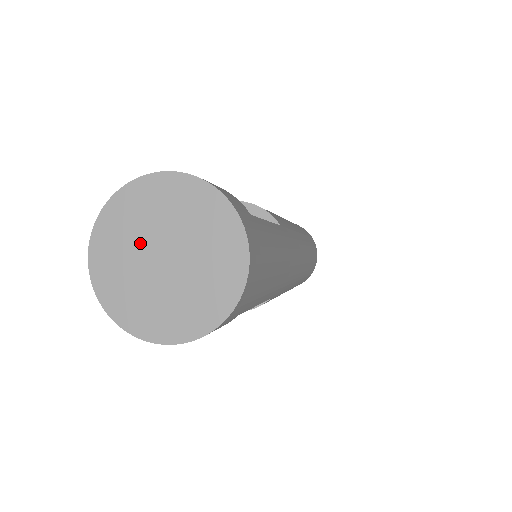
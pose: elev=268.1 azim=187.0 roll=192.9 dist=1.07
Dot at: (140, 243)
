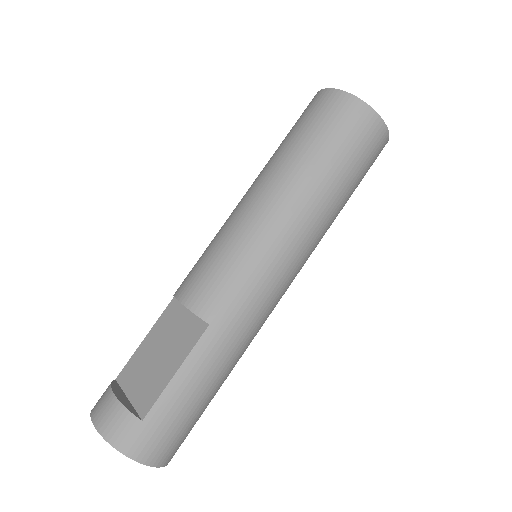
Dot at: occluded
